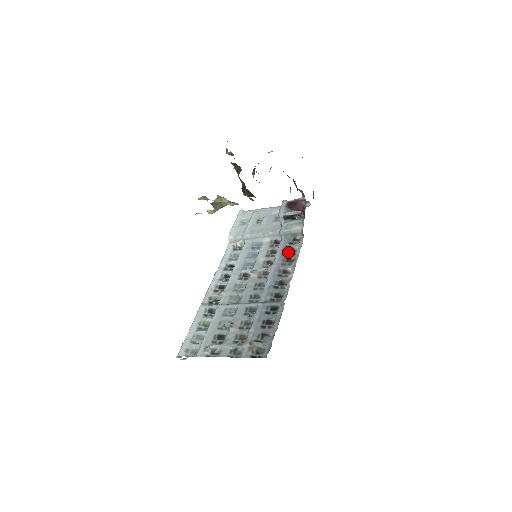
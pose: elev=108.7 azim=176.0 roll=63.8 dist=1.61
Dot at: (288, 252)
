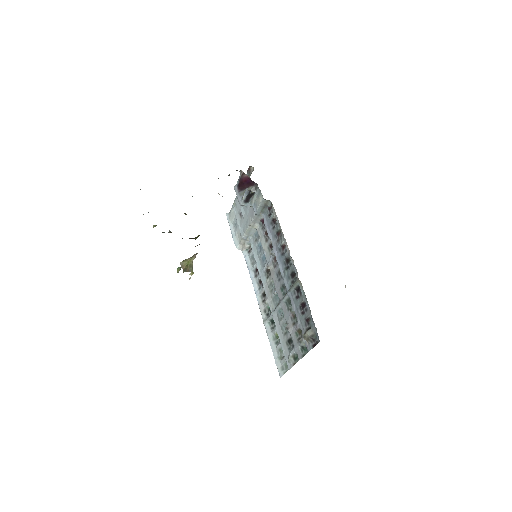
Dot at: (273, 226)
